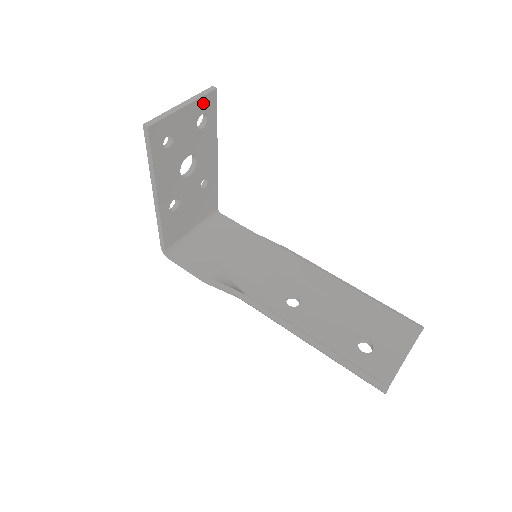
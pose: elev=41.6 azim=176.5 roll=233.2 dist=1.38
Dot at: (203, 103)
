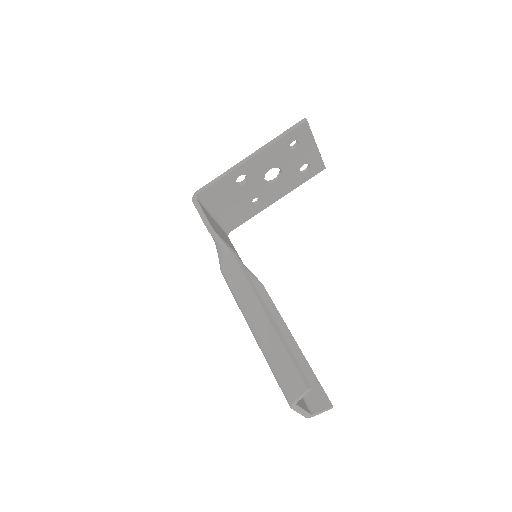
Dot at: (317, 162)
